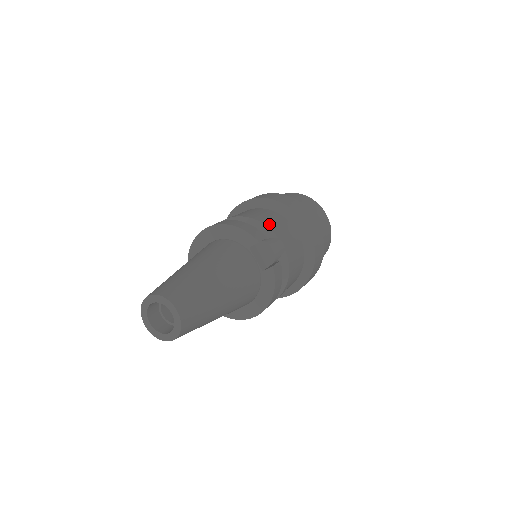
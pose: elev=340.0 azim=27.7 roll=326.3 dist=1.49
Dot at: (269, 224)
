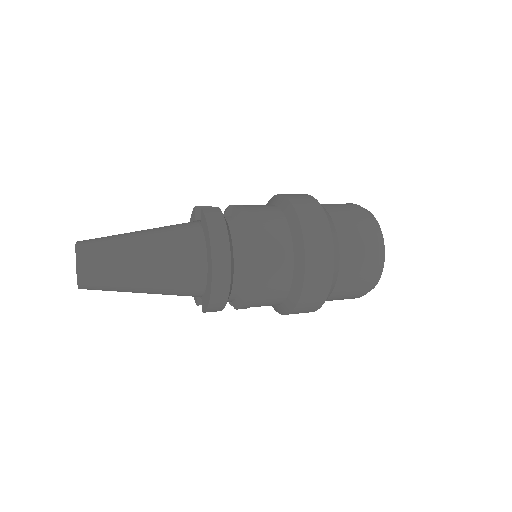
Dot at: occluded
